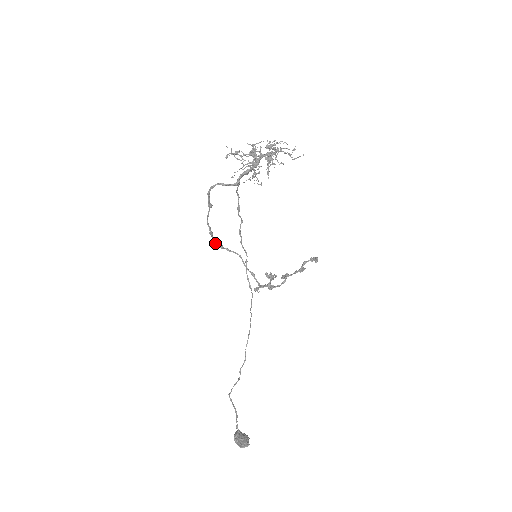
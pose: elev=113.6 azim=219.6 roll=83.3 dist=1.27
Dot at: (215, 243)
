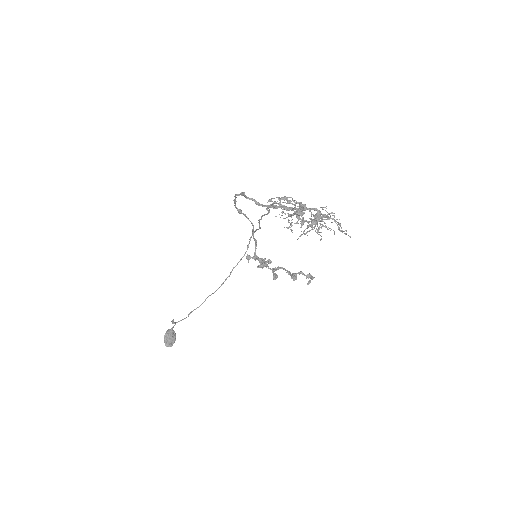
Dot at: (235, 207)
